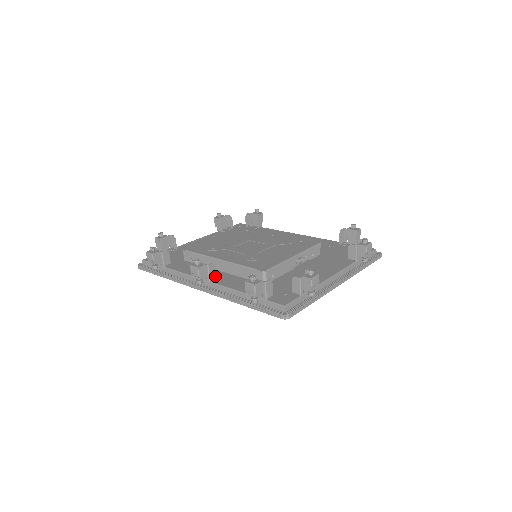
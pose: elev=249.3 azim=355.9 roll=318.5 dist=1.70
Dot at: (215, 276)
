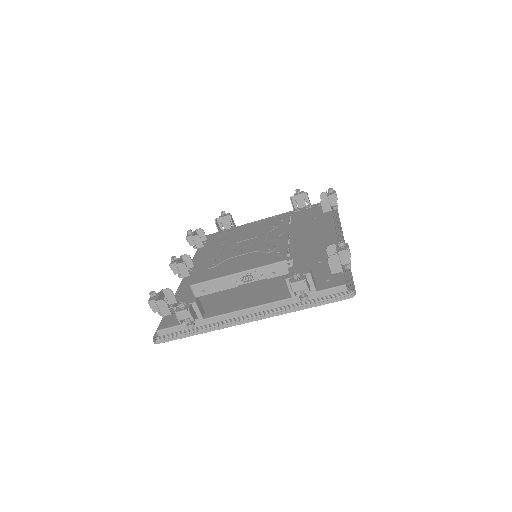
Dot at: (188, 274)
